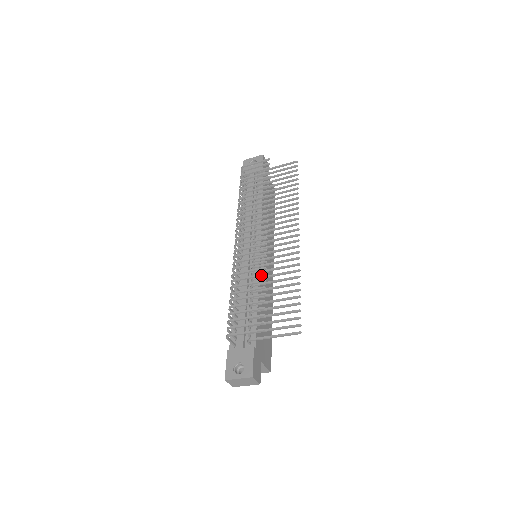
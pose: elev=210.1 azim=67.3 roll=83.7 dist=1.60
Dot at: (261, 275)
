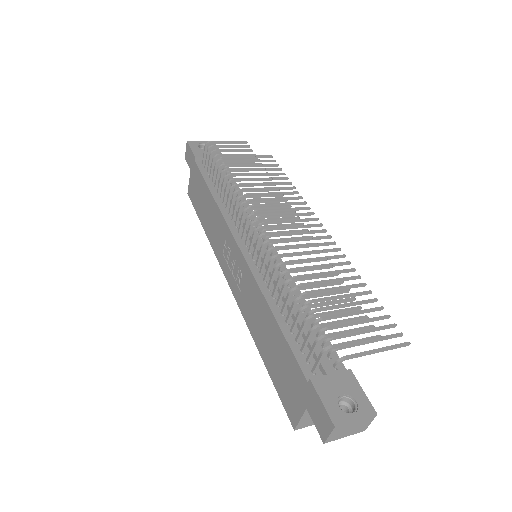
Dot at: (327, 266)
